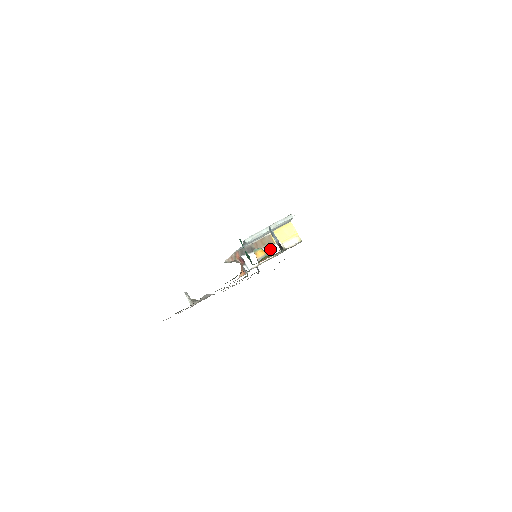
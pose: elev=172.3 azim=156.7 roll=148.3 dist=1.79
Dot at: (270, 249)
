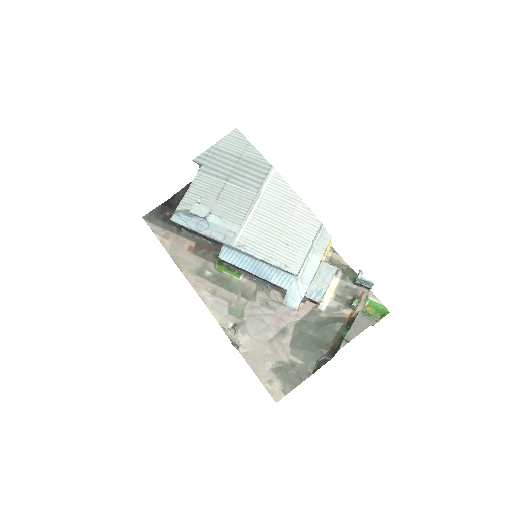
Dot at: occluded
